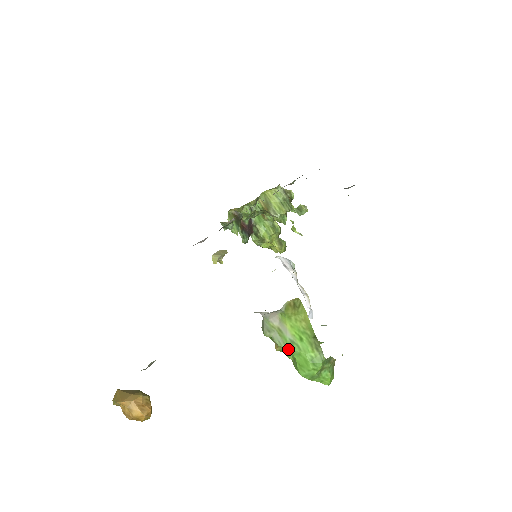
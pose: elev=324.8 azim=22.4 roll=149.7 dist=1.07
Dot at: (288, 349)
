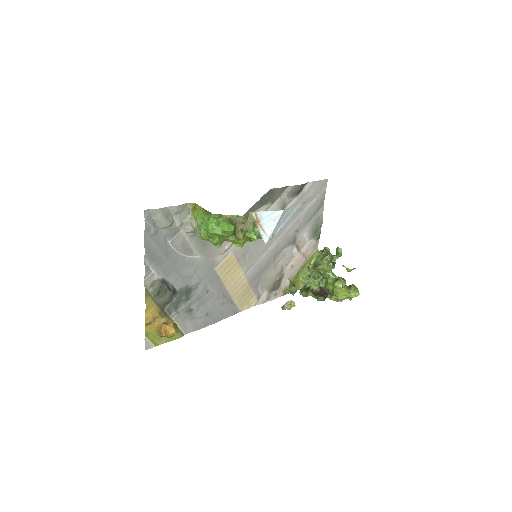
Dot at: (202, 228)
